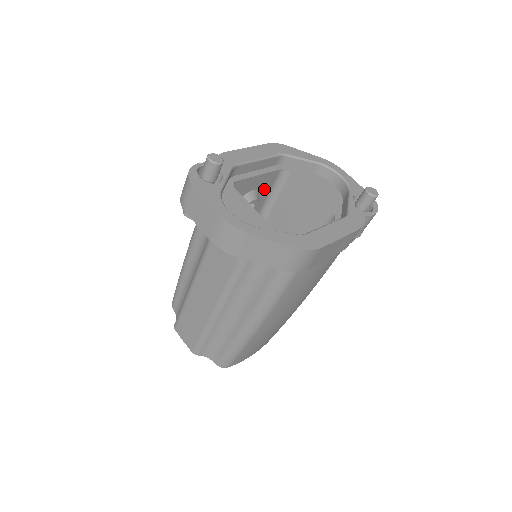
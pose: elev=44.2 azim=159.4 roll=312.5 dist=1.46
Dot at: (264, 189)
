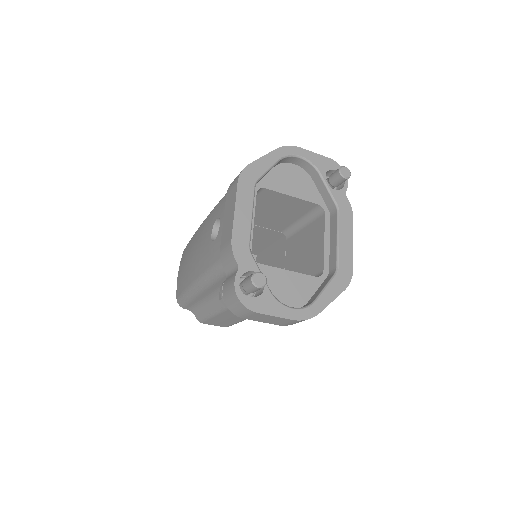
Dot at: occluded
